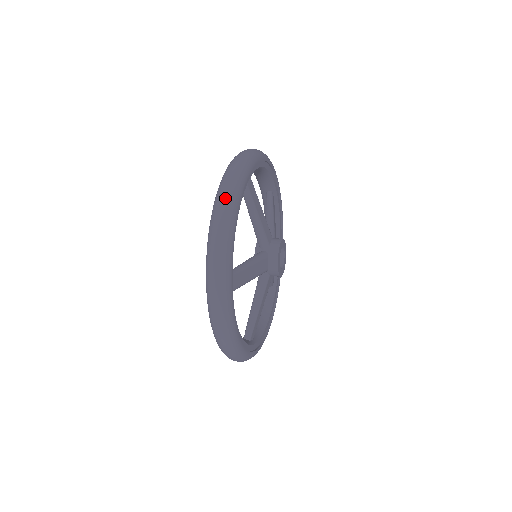
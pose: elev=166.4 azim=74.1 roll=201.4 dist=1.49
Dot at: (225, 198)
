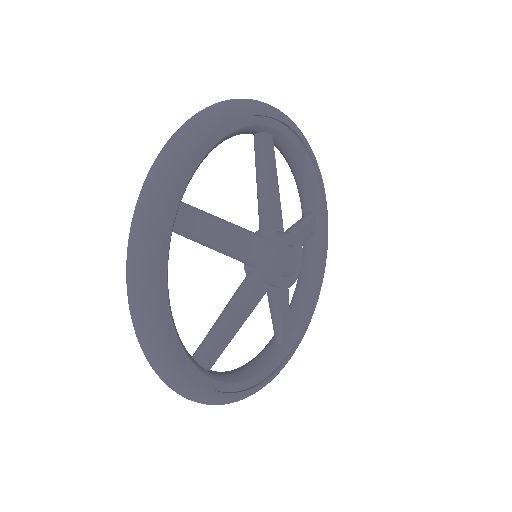
Dot at: (213, 105)
